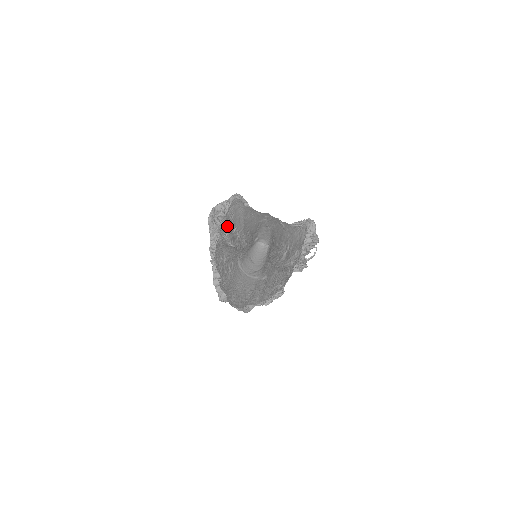
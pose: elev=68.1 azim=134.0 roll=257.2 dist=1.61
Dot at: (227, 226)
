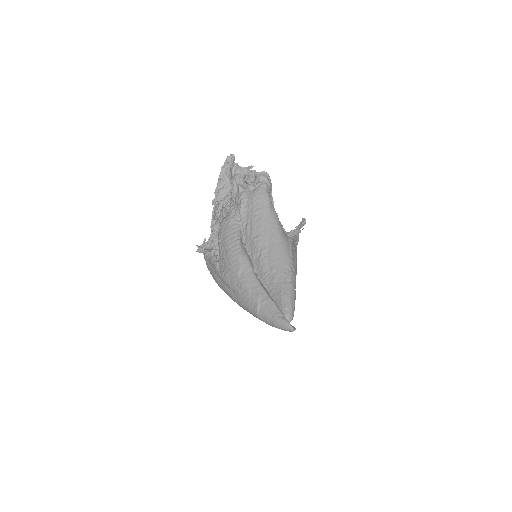
Dot at: (246, 212)
